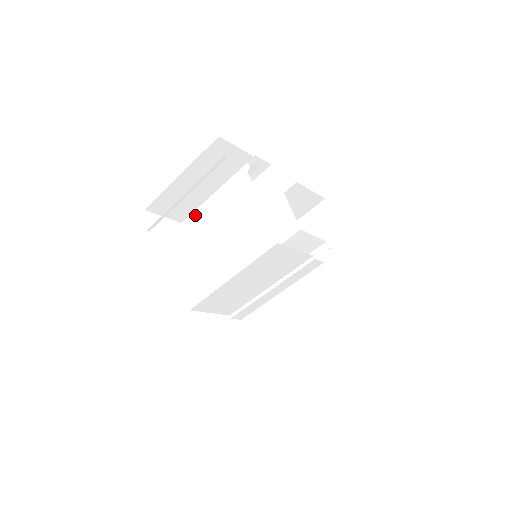
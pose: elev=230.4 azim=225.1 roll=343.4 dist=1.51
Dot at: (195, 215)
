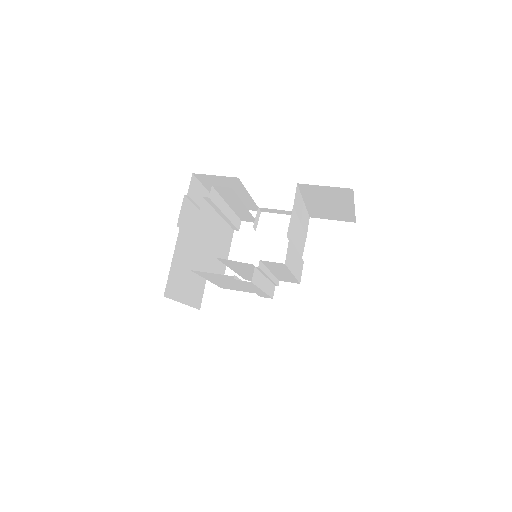
Dot at: (233, 216)
